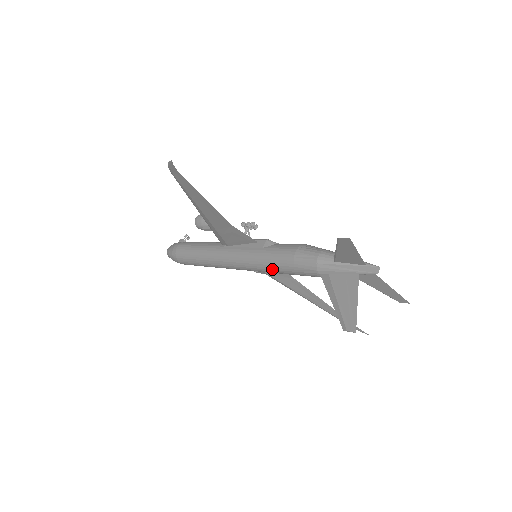
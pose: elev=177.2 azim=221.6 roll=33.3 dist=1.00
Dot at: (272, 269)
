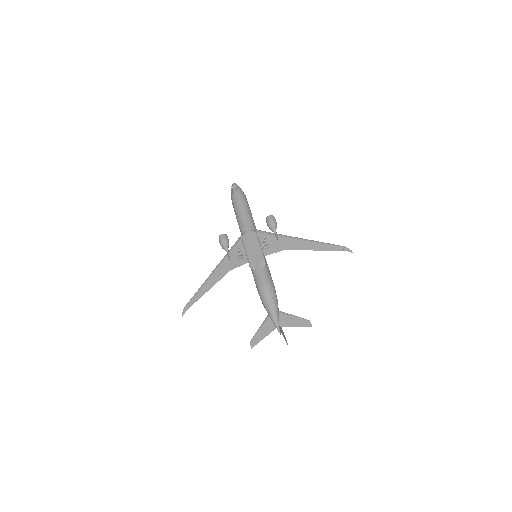
Dot at: occluded
